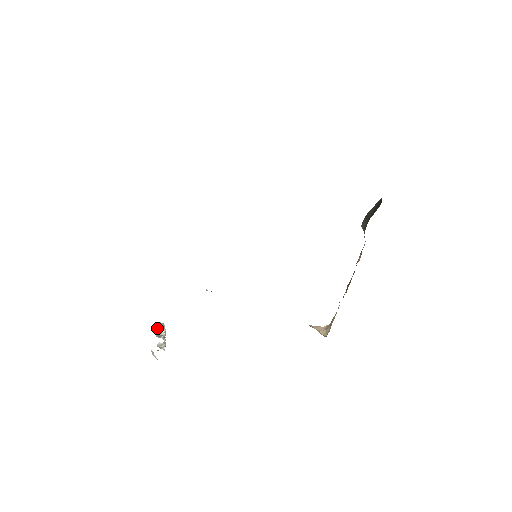
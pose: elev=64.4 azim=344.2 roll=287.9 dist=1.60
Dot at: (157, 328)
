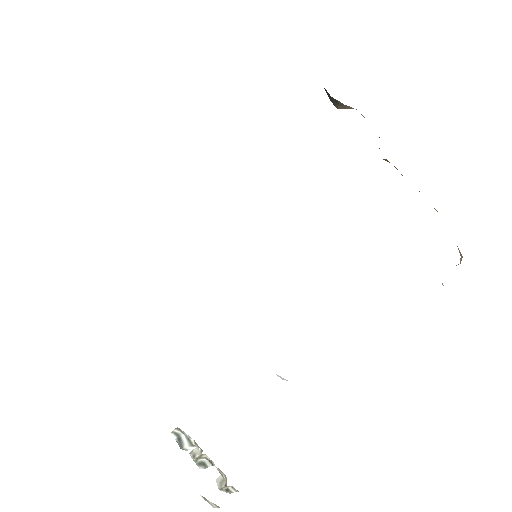
Dot at: (182, 447)
